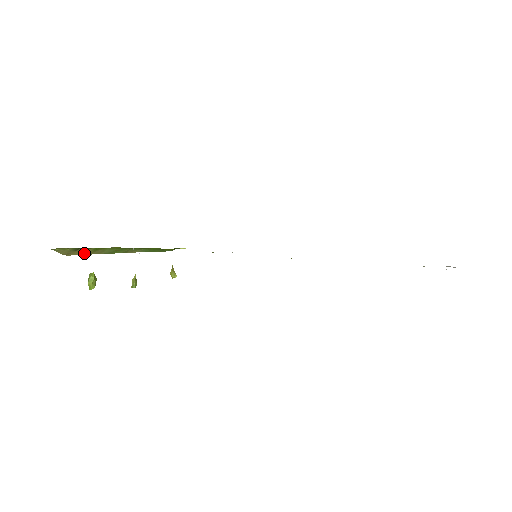
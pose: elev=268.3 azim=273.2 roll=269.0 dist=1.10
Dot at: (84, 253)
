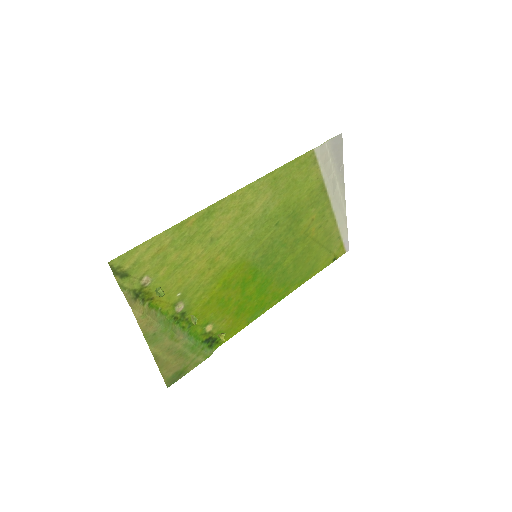
Dot at: (143, 311)
